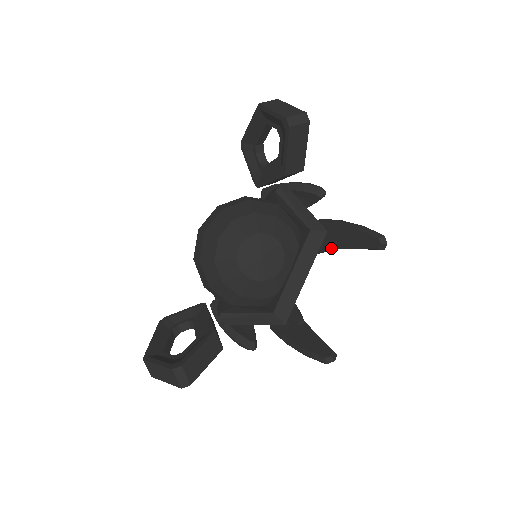
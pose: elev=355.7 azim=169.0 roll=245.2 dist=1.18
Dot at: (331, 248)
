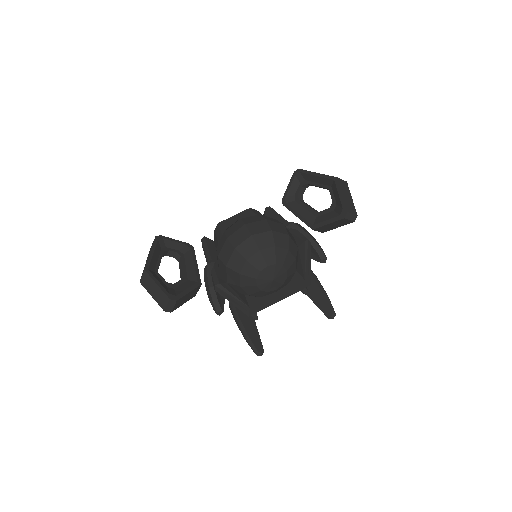
Dot at: (302, 292)
